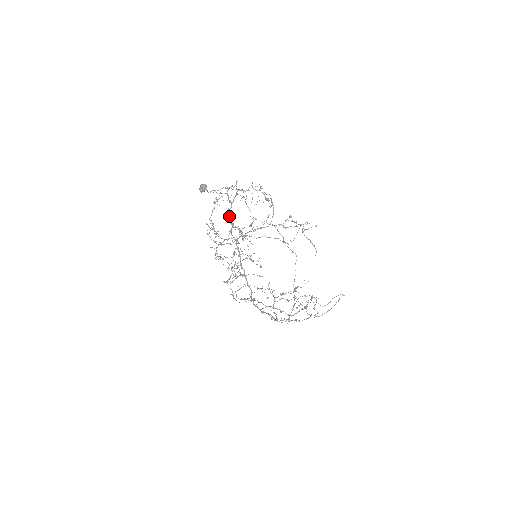
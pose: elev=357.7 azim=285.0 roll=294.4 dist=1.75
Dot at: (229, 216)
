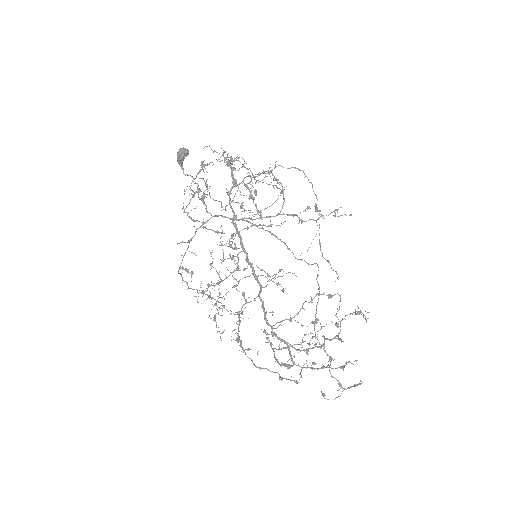
Dot at: (231, 167)
